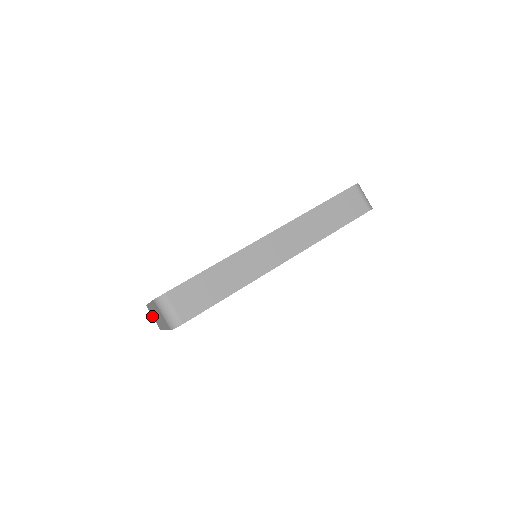
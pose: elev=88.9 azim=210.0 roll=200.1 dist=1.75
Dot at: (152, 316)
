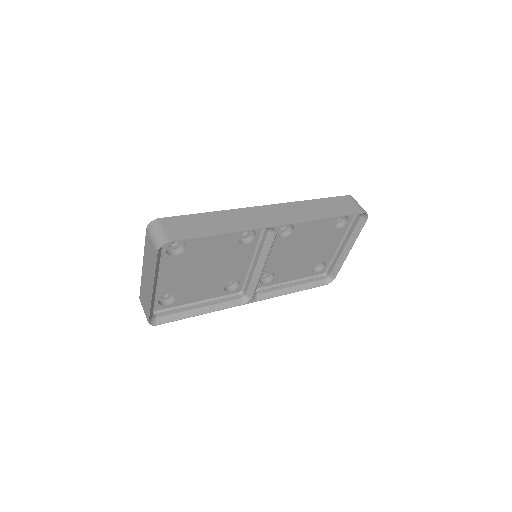
Dot at: (143, 308)
